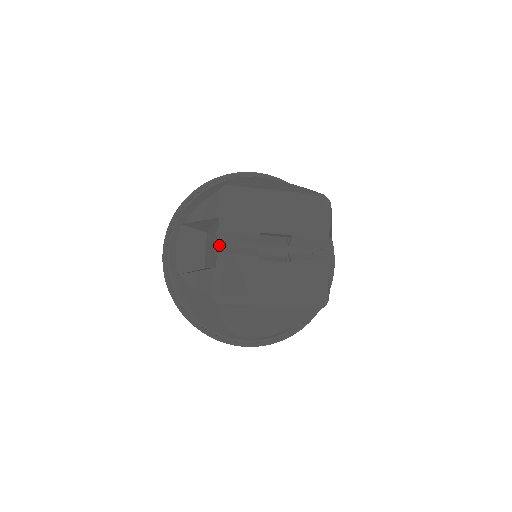
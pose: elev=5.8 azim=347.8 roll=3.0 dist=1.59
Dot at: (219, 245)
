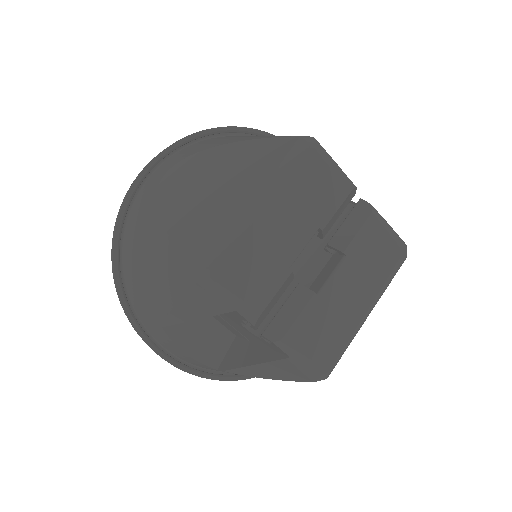
Dot at: occluded
